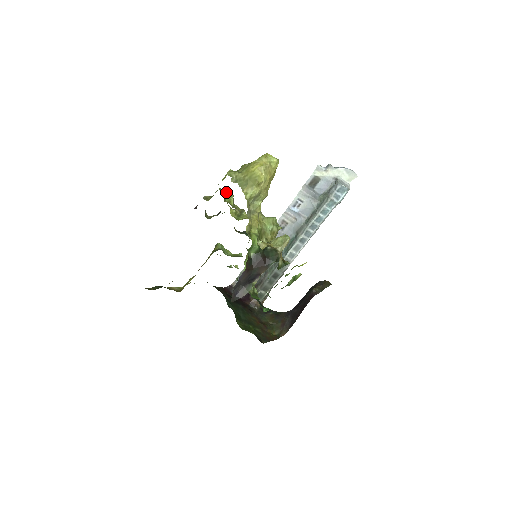
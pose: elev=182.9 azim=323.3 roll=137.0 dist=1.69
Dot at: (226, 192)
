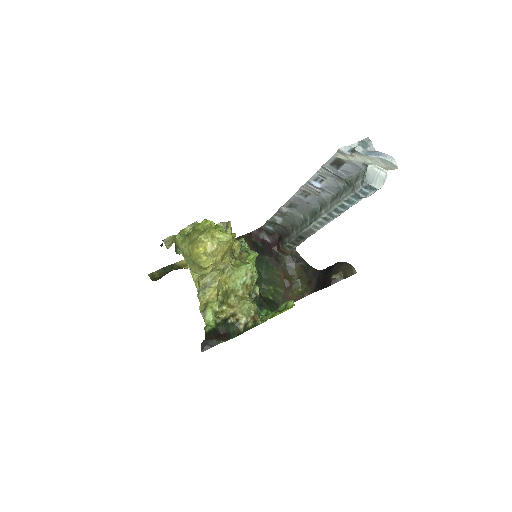
Dot at: occluded
